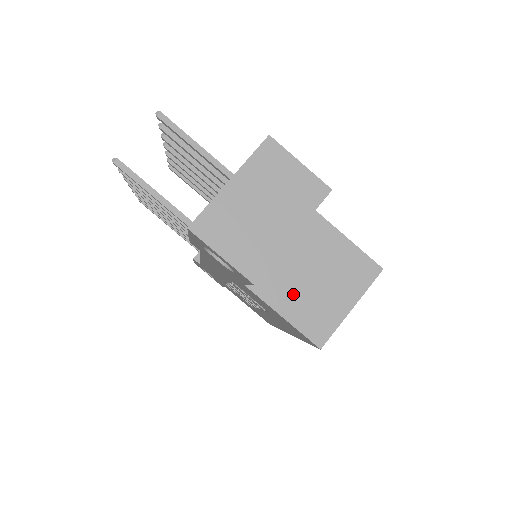
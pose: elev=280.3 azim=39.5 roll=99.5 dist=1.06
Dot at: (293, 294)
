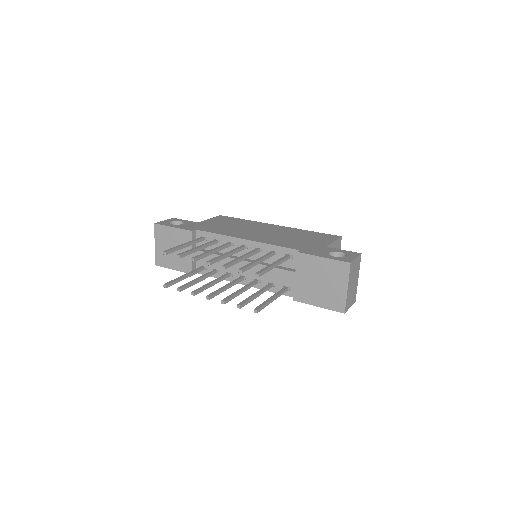
Dot at: occluded
